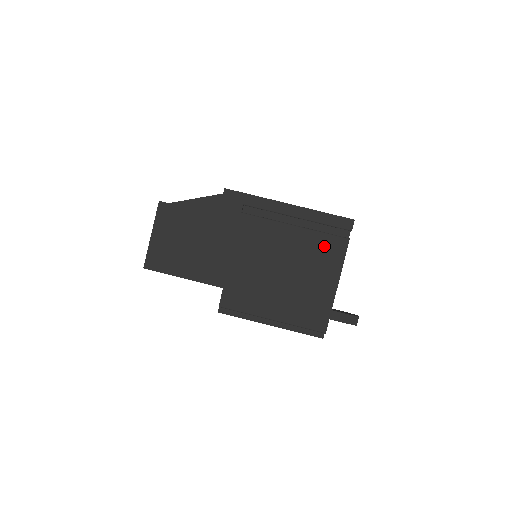
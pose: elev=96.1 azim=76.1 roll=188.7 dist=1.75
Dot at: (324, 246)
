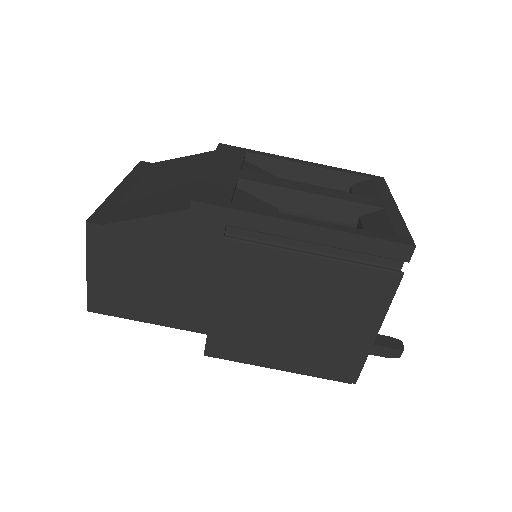
Dot at: (361, 283)
